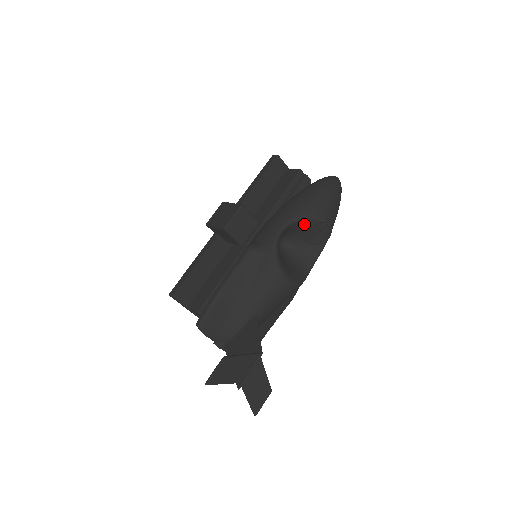
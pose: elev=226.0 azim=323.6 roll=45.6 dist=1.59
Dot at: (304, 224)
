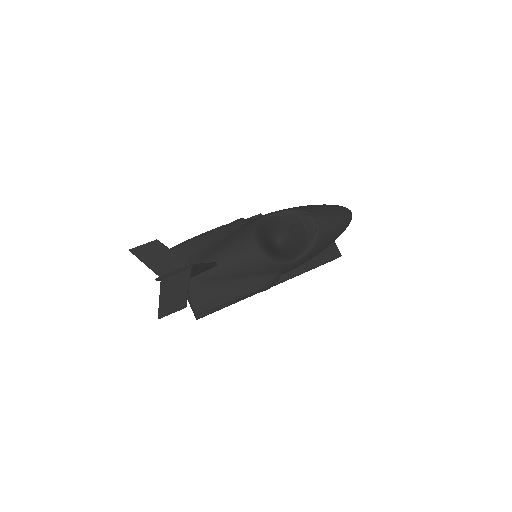
Dot at: (297, 219)
